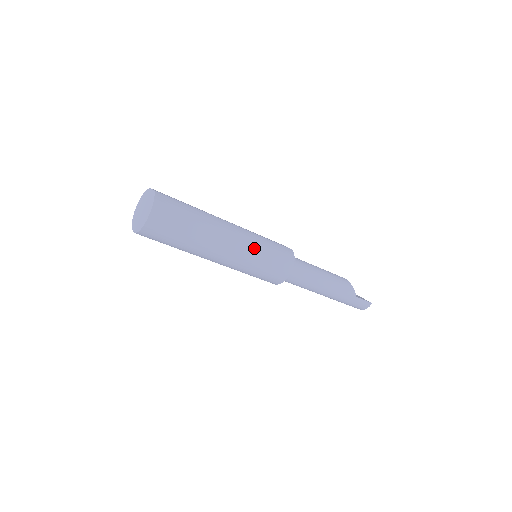
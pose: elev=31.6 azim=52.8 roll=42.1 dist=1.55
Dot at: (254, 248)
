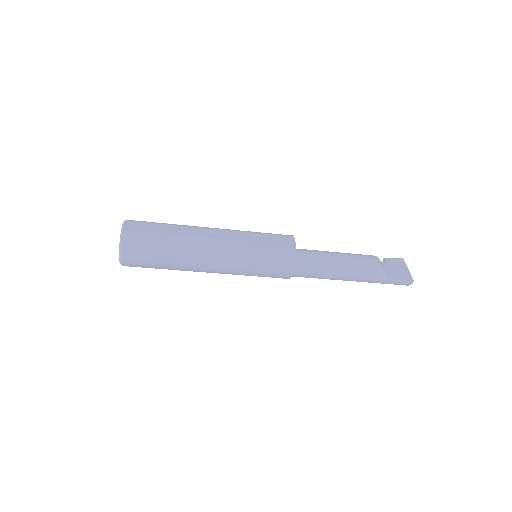
Dot at: (242, 260)
